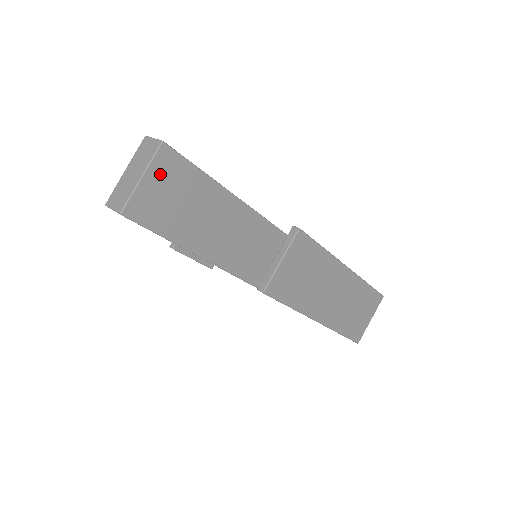
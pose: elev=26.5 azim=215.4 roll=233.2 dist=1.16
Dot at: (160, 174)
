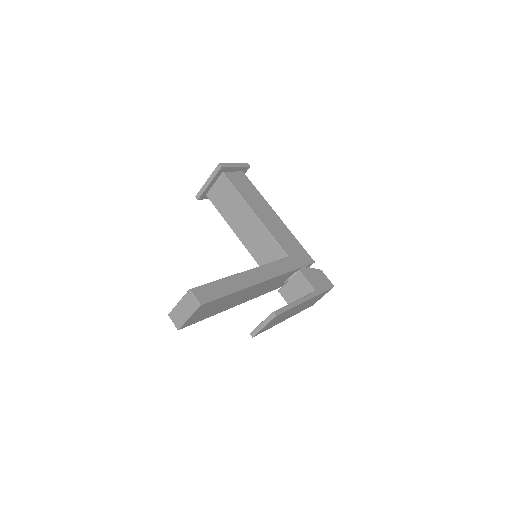
Dot at: (199, 312)
